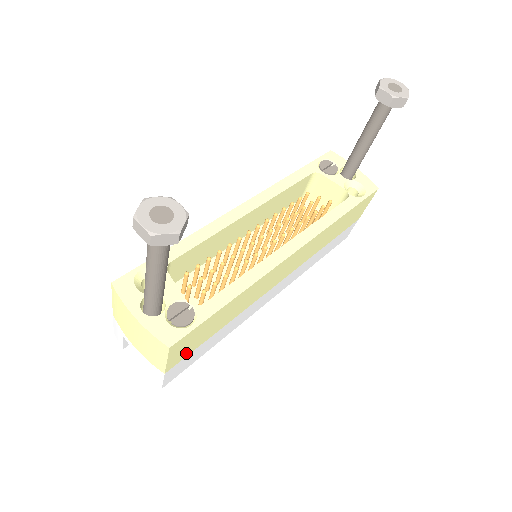
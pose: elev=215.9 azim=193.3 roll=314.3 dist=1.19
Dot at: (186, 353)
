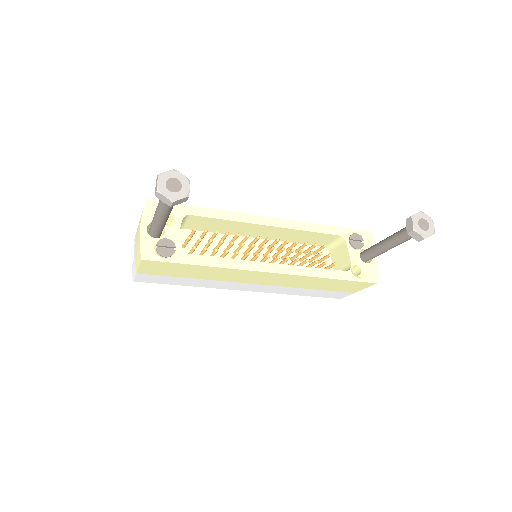
Dot at: (157, 273)
